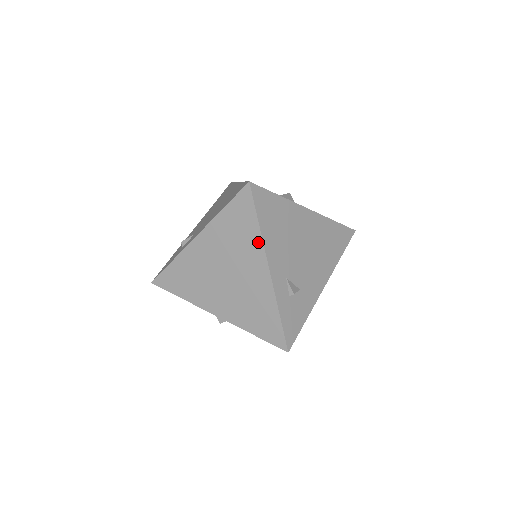
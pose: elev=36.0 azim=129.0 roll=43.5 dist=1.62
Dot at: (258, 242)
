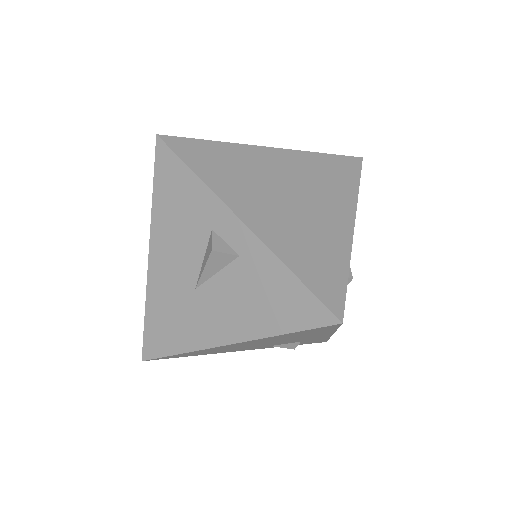
Dot at: (352, 197)
